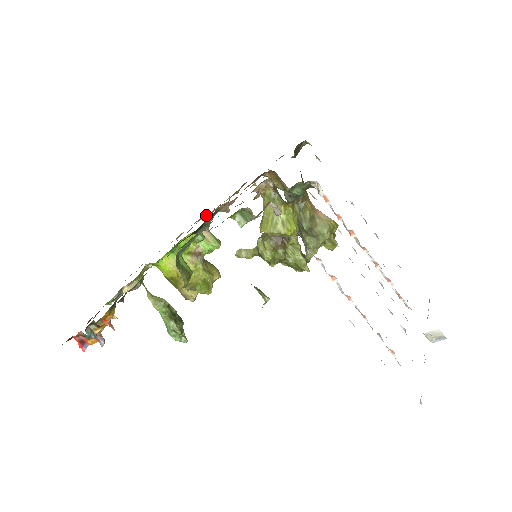
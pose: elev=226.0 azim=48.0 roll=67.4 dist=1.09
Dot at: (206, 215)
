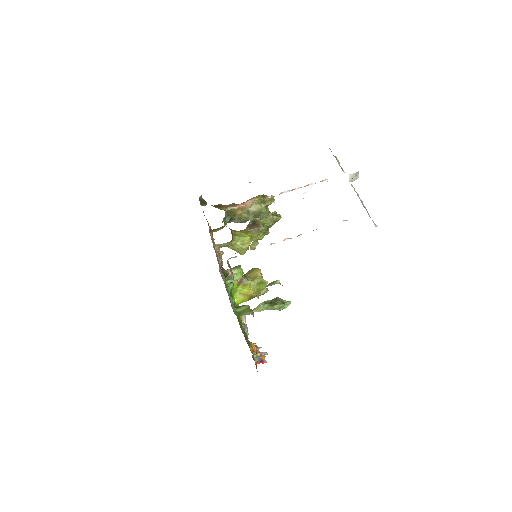
Dot at: occluded
